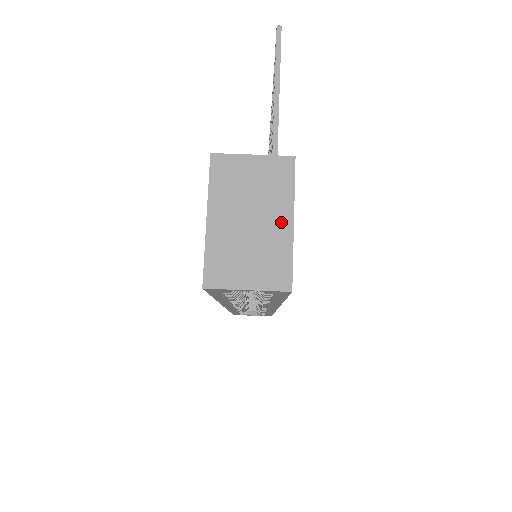
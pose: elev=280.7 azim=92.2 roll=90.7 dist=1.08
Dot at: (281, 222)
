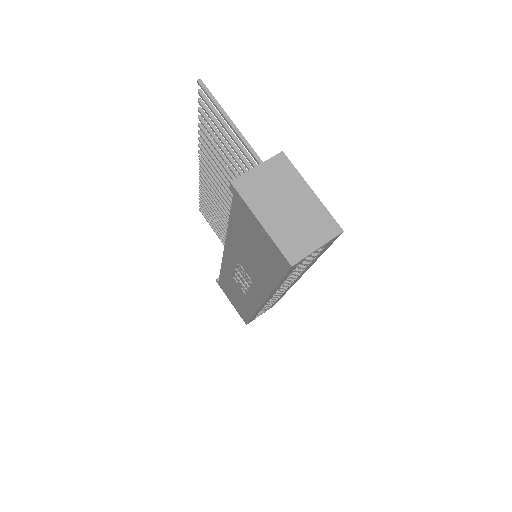
Dot at: (305, 195)
